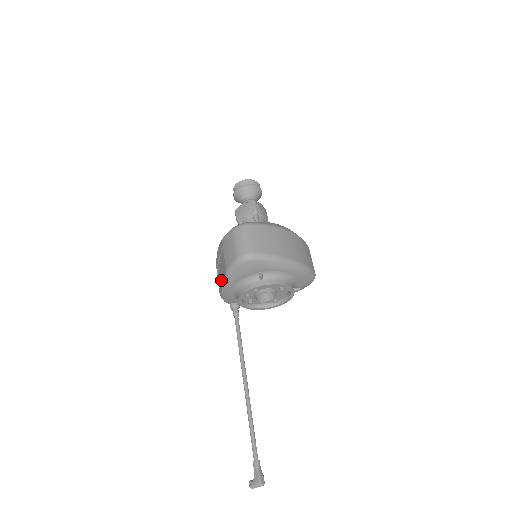
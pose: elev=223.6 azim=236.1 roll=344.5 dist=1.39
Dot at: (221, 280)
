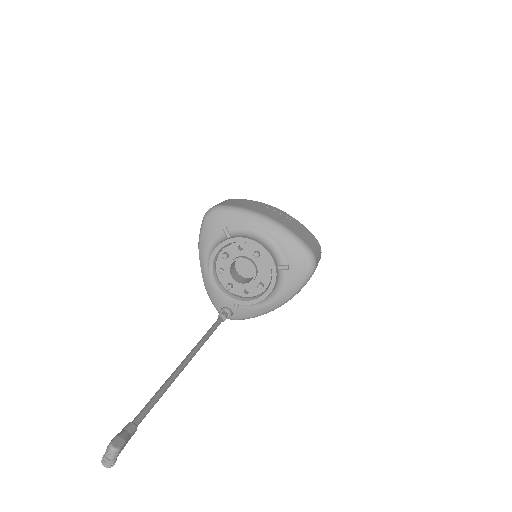
Dot at: occluded
